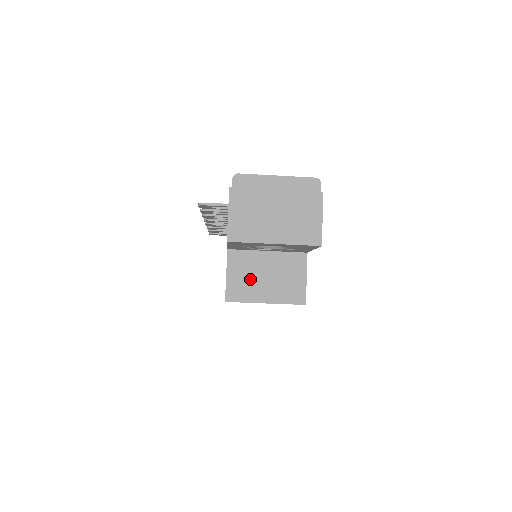
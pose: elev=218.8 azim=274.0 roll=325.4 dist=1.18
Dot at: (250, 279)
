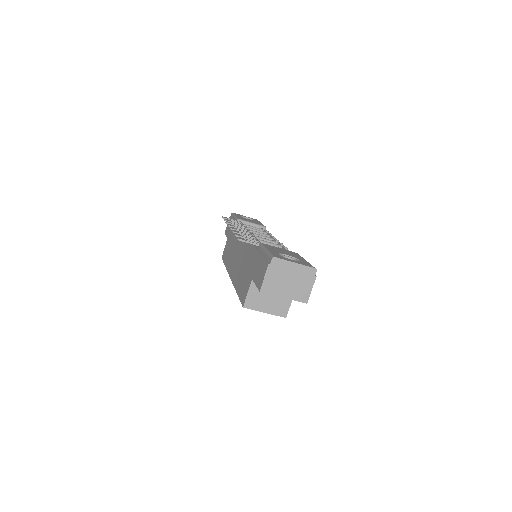
Dot at: (260, 298)
